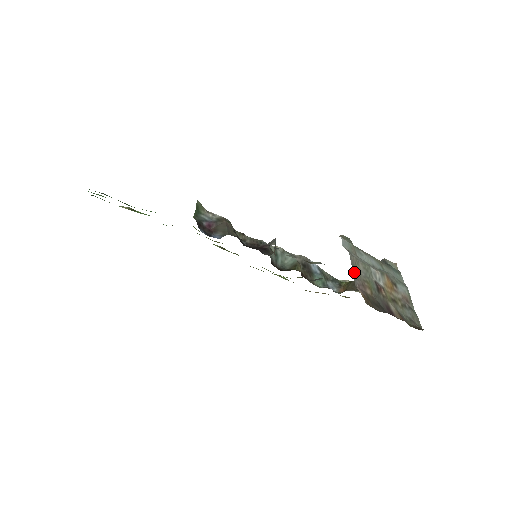
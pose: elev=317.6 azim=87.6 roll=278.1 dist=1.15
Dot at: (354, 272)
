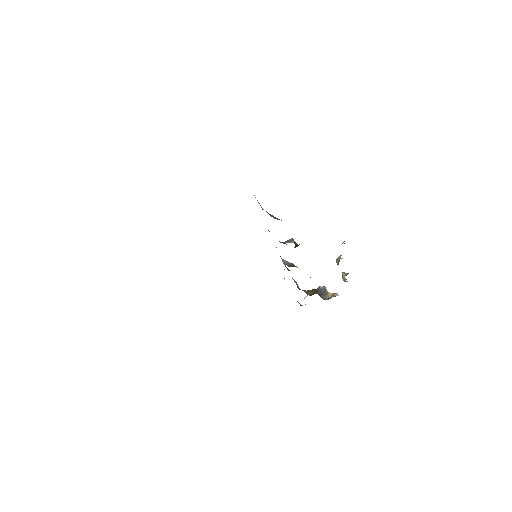
Dot at: occluded
